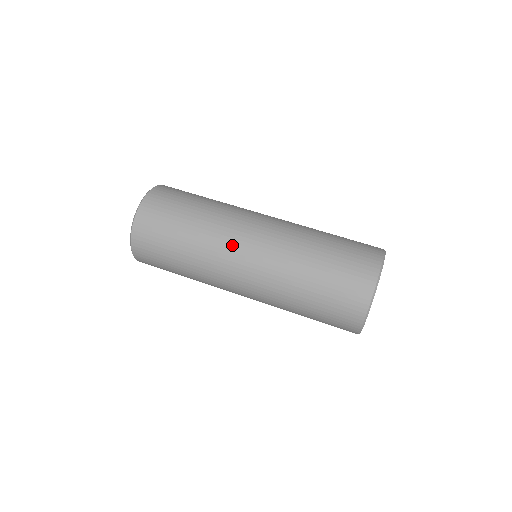
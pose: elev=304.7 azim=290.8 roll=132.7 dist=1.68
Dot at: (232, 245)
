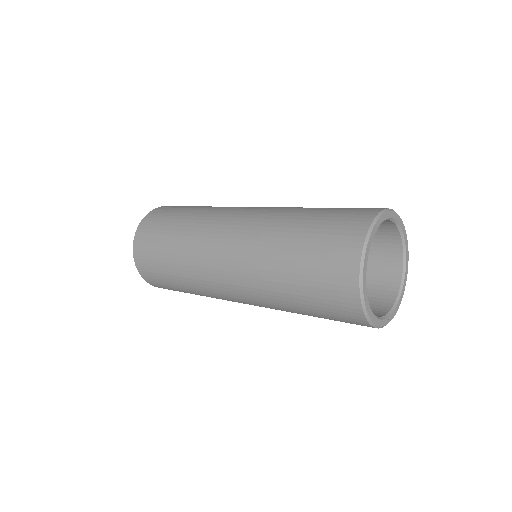
Dot at: occluded
